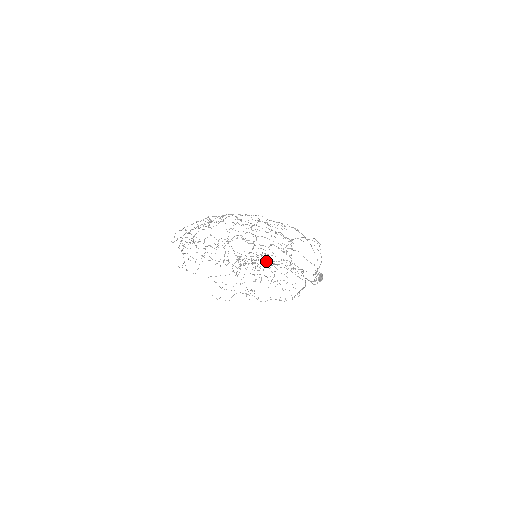
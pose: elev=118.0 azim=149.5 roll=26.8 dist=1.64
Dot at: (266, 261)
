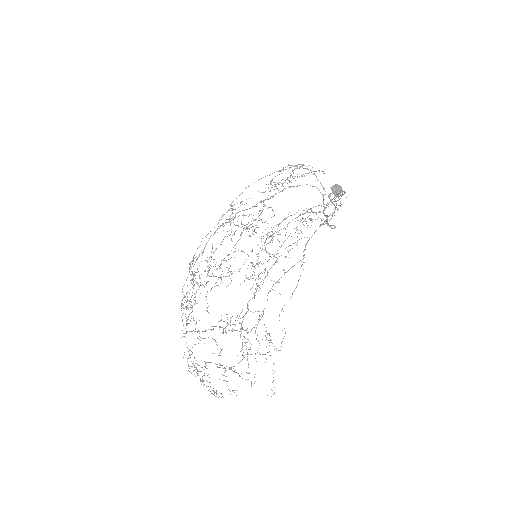
Dot at: occluded
